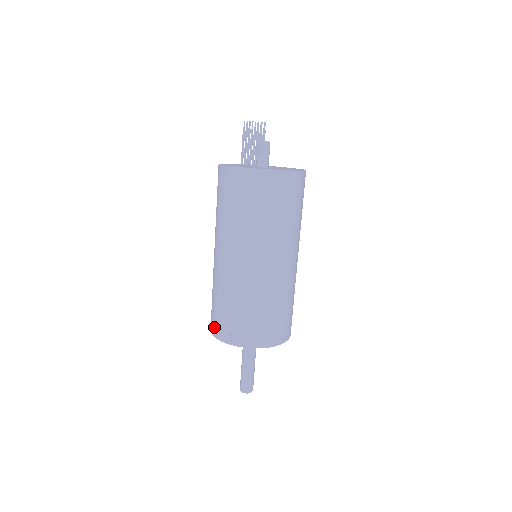
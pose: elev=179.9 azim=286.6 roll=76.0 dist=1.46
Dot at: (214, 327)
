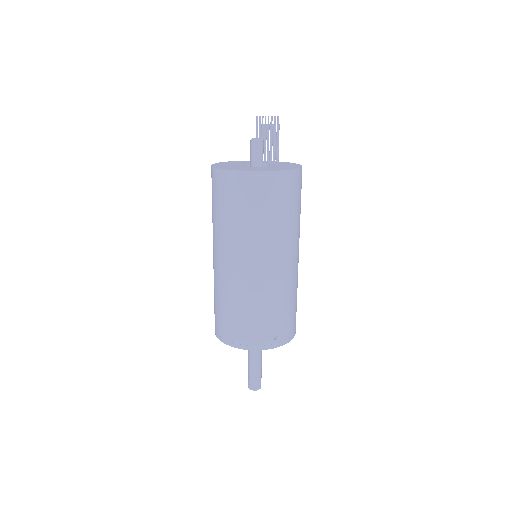
Dot at: occluded
